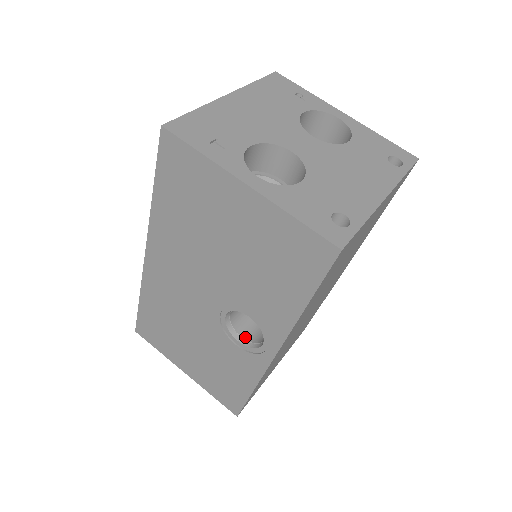
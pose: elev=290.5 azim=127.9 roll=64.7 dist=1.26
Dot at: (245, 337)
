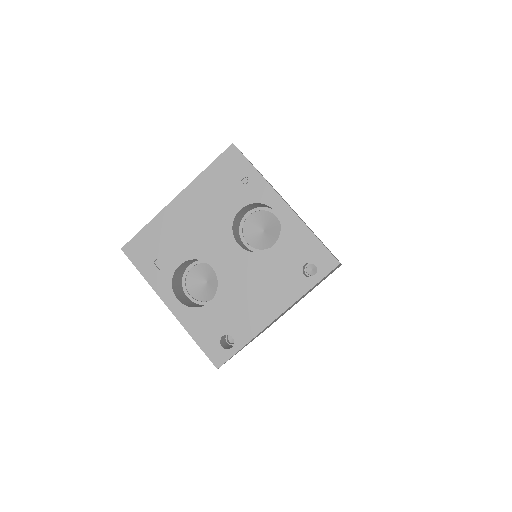
Dot at: occluded
